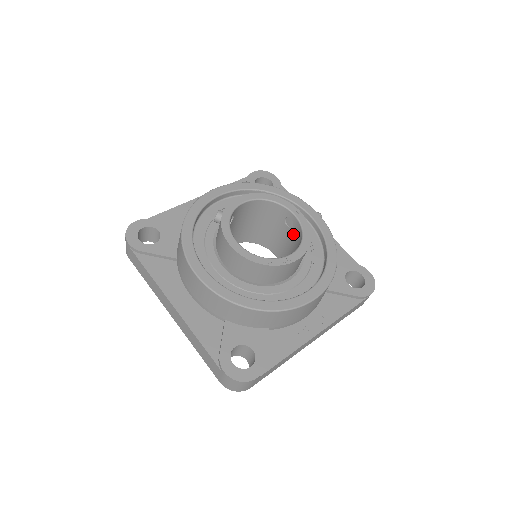
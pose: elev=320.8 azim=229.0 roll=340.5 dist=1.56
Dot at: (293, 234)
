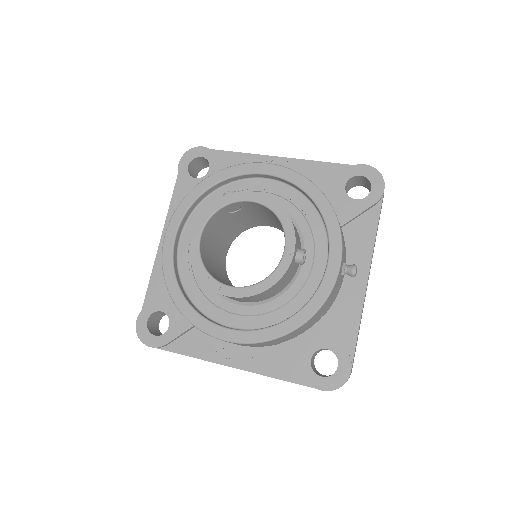
Dot at: occluded
